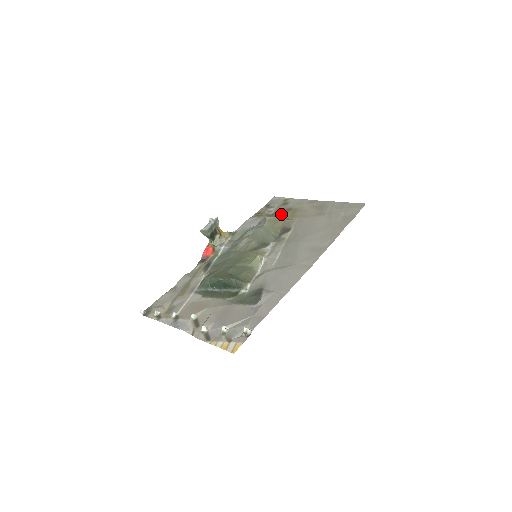
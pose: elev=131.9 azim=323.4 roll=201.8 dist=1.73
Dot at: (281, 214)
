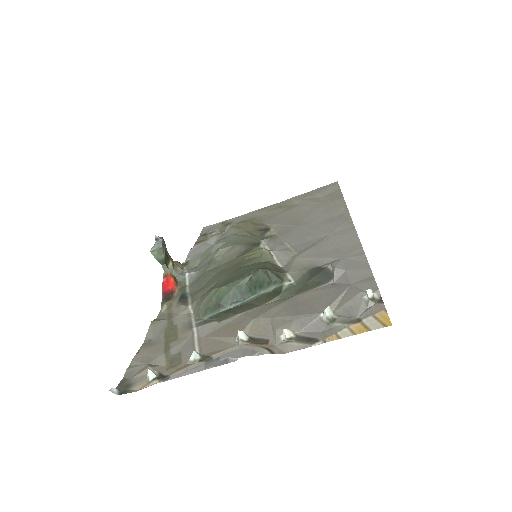
Dot at: occluded
